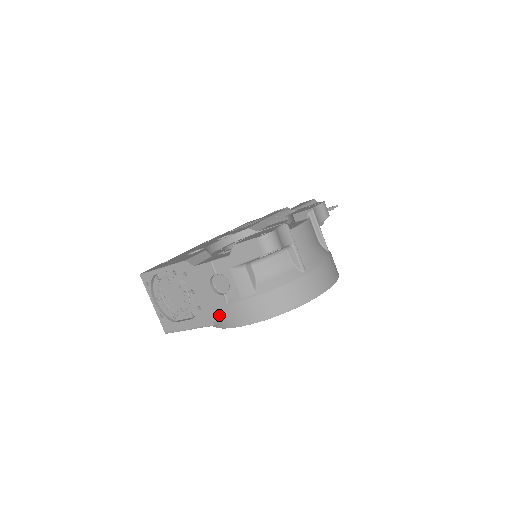
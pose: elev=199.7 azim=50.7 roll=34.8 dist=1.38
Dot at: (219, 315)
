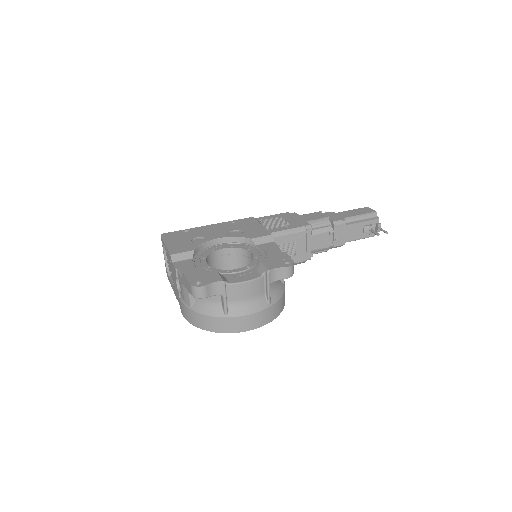
Dot at: (178, 298)
